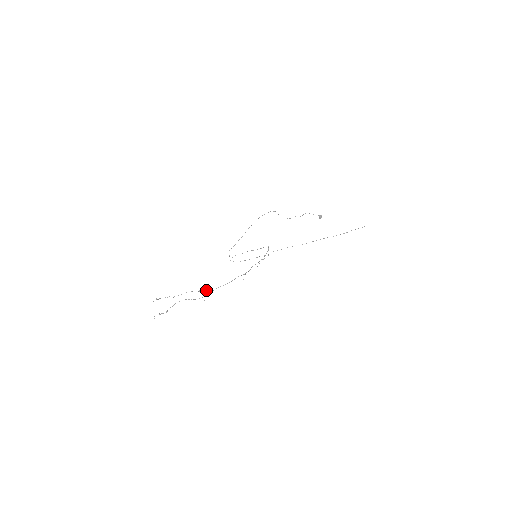
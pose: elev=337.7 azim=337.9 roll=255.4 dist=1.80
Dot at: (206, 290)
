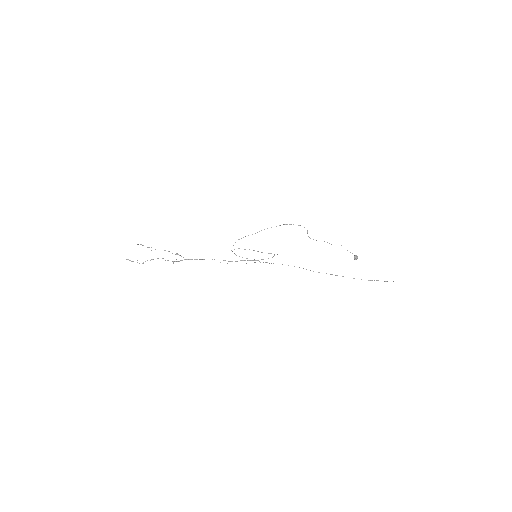
Dot at: occluded
